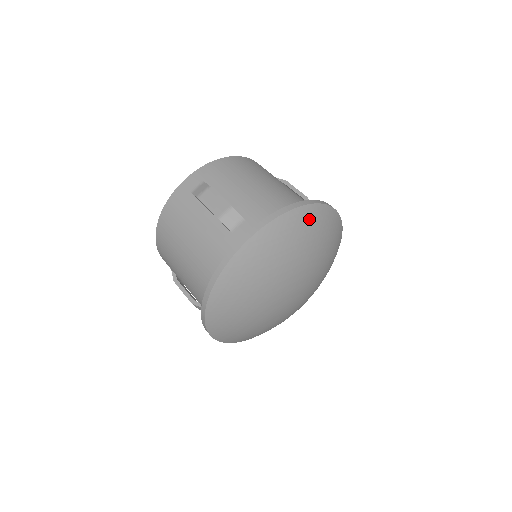
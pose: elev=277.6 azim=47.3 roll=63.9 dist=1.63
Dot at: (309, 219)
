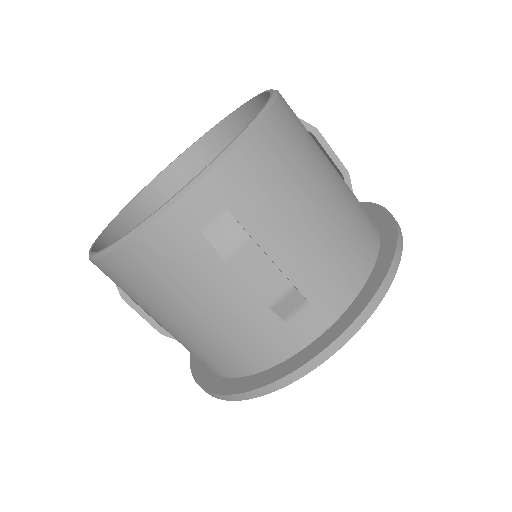
Dot at: occluded
